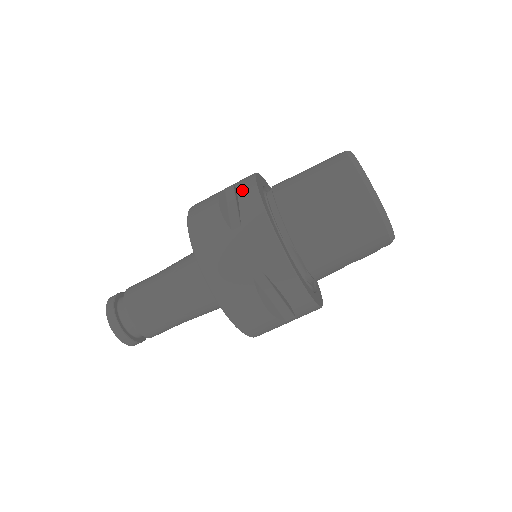
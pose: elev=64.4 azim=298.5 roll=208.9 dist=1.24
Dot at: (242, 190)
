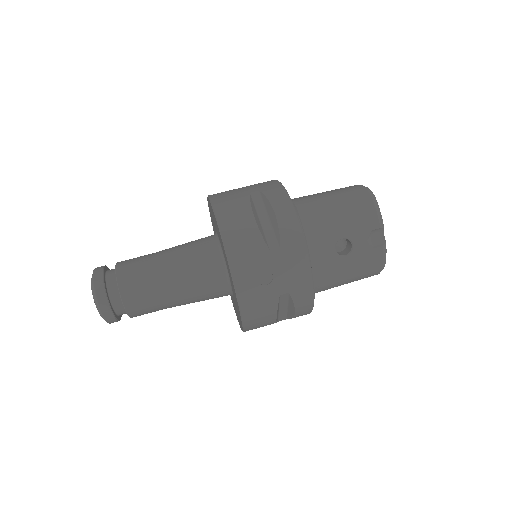
Dot at: occluded
